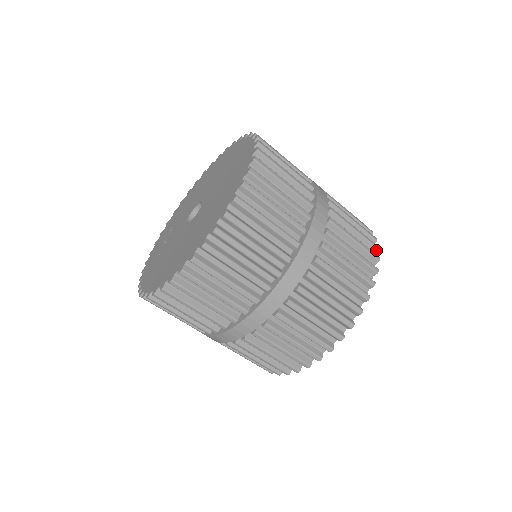
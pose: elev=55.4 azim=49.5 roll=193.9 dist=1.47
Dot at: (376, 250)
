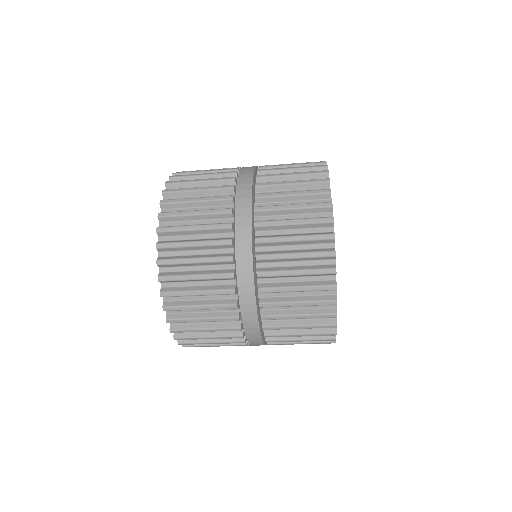
Dot at: (330, 209)
